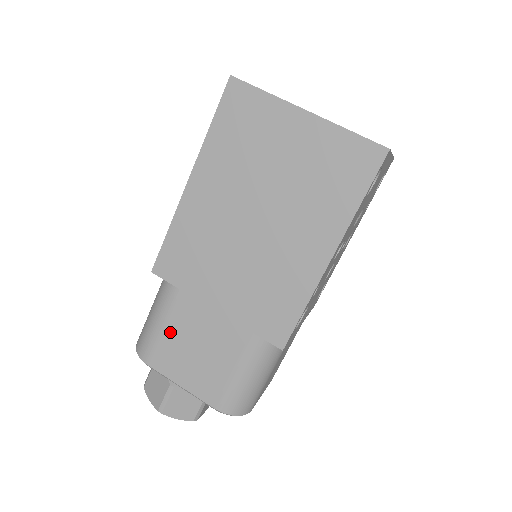
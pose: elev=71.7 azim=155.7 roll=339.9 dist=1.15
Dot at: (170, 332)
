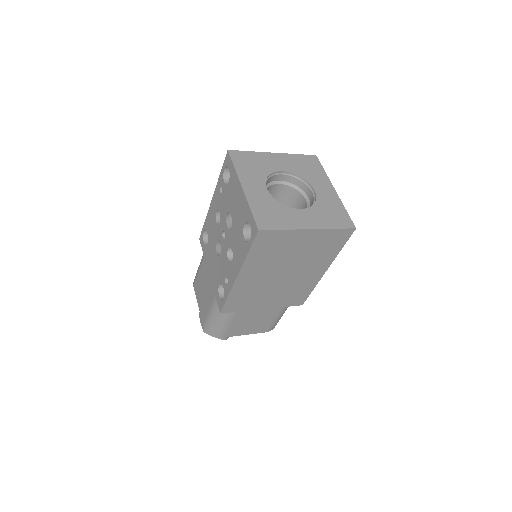
Dot at: (235, 324)
